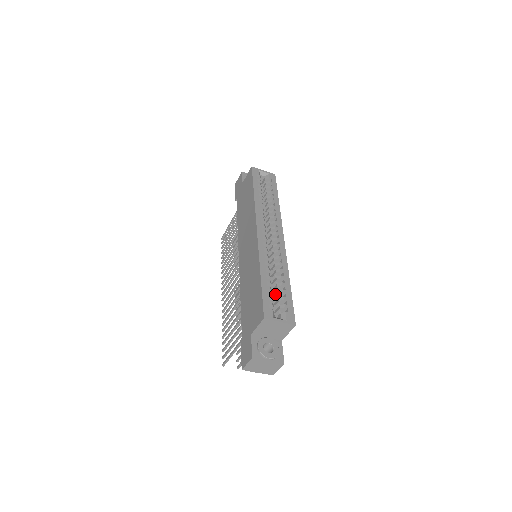
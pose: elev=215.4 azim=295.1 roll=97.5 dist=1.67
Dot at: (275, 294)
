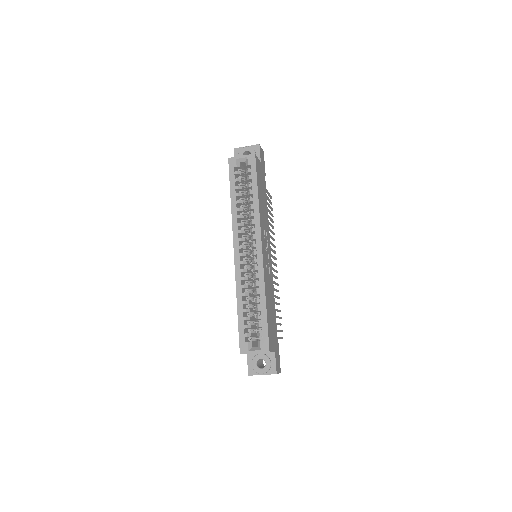
Dot at: occluded
